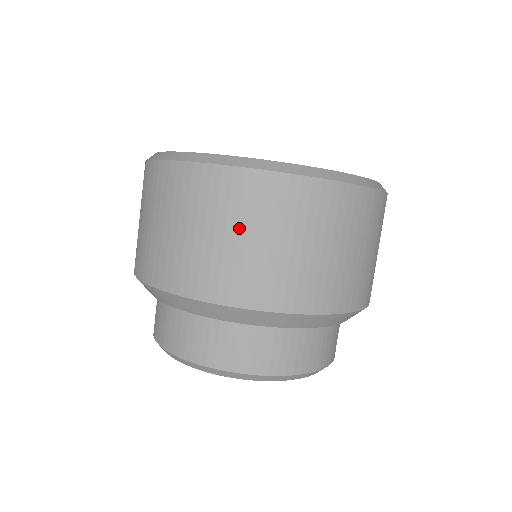
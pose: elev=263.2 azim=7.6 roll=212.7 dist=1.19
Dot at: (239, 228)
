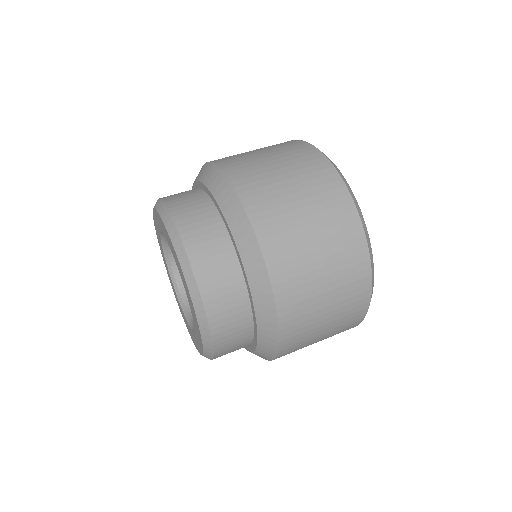
Dot at: (291, 173)
